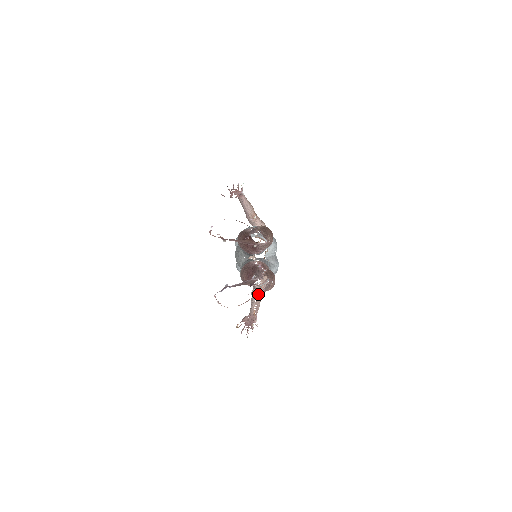
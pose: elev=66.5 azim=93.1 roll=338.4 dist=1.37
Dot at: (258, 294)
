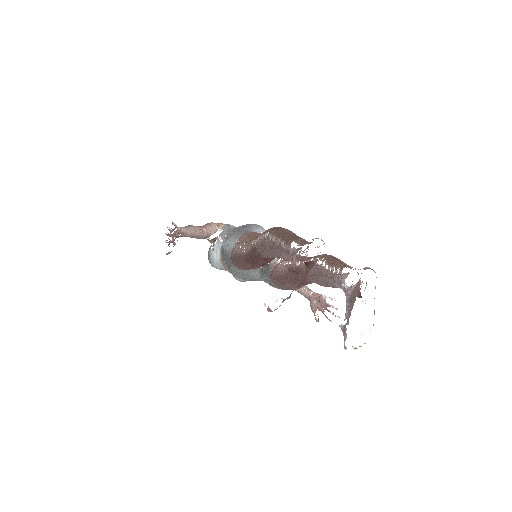
Dot at: occluded
